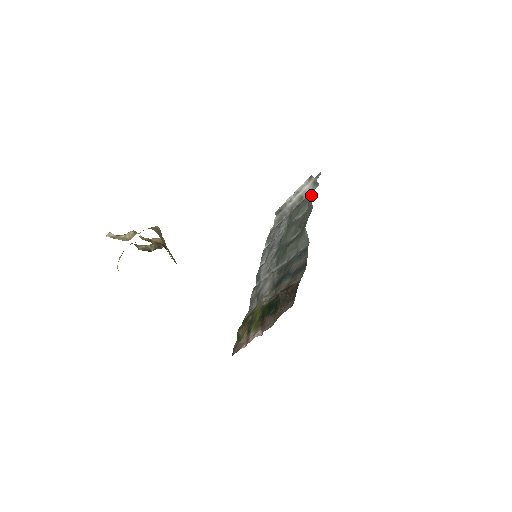
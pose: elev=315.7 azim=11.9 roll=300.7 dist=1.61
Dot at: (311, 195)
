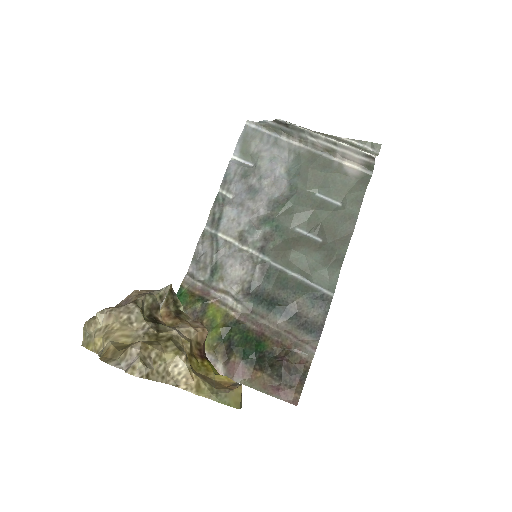
Dot at: (361, 197)
